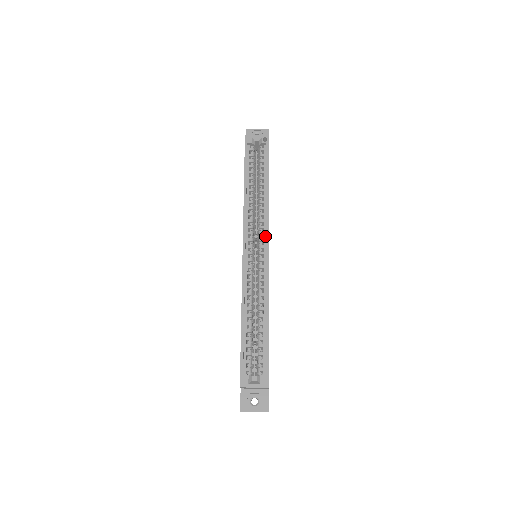
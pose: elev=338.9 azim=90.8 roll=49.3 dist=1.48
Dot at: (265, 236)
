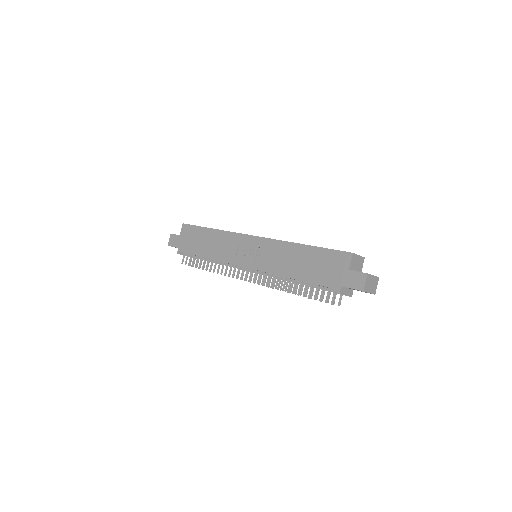
Dot at: occluded
